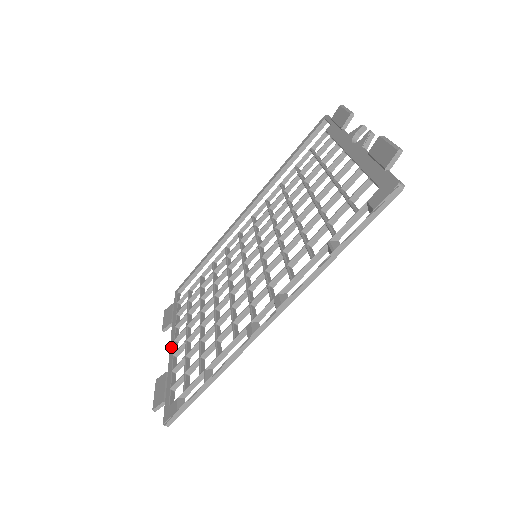
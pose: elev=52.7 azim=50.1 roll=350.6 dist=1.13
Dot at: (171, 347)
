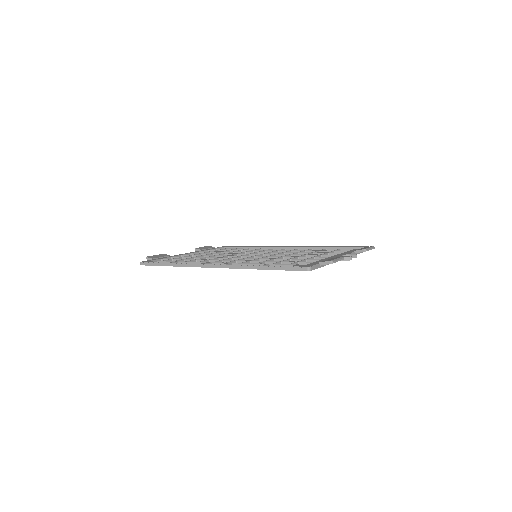
Dot at: (186, 253)
